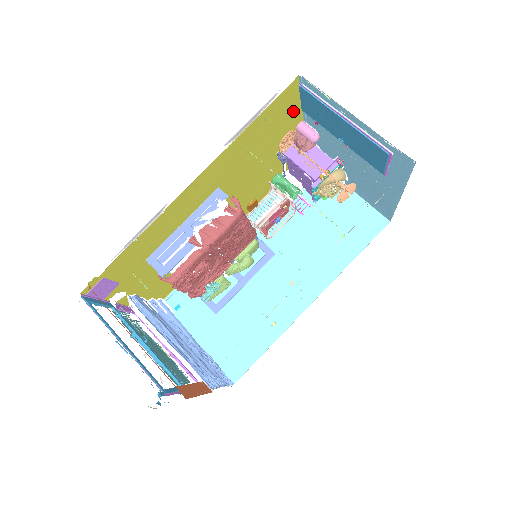
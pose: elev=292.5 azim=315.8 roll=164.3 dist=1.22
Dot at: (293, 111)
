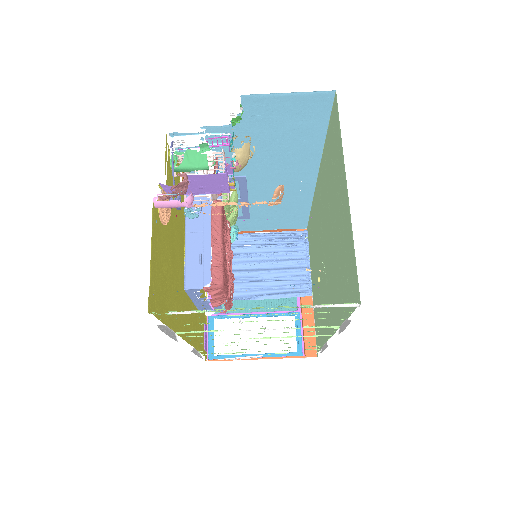
Dot at: (154, 250)
